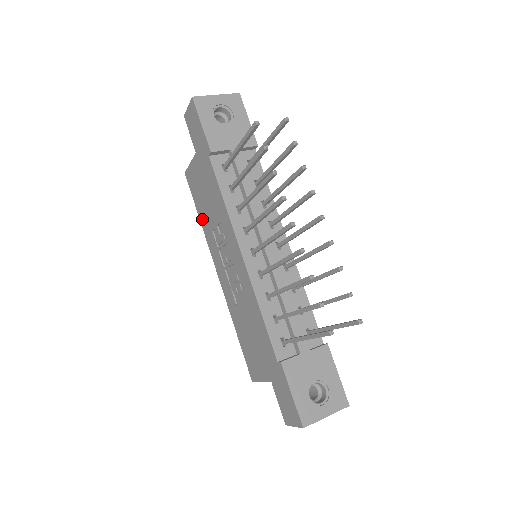
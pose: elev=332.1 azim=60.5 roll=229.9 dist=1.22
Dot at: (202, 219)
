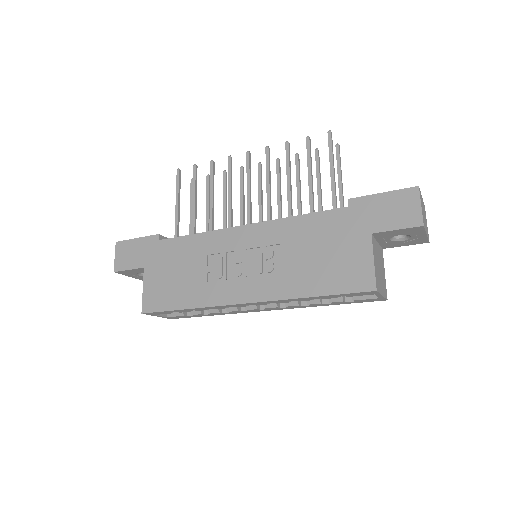
Dot at: (189, 301)
